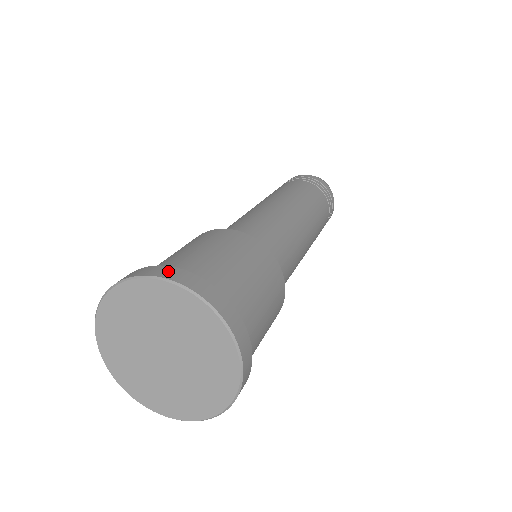
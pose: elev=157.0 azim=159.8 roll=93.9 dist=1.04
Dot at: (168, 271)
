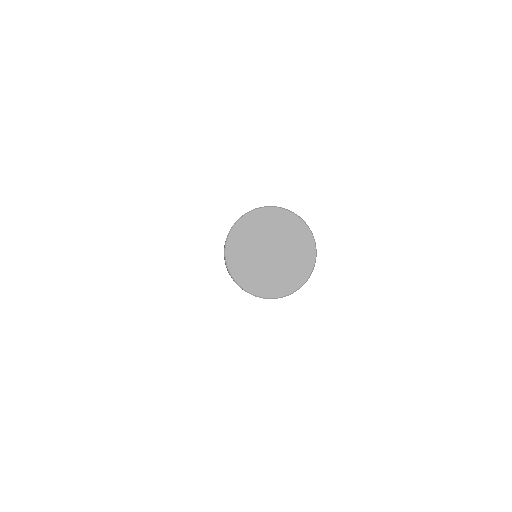
Dot at: occluded
